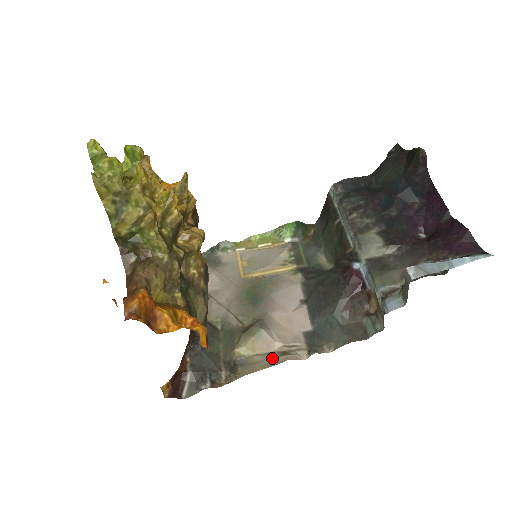
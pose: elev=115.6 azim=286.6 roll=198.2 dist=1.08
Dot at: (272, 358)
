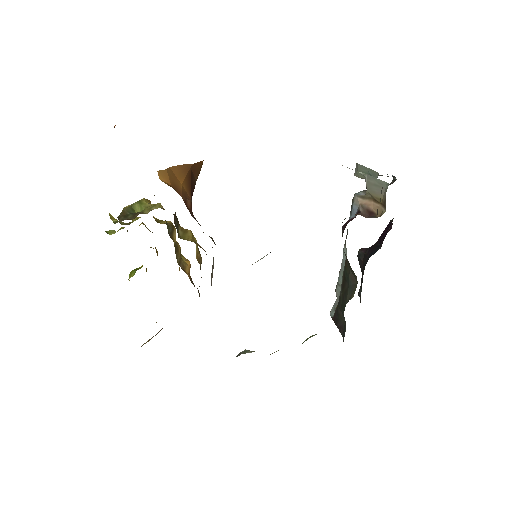
Dot at: occluded
